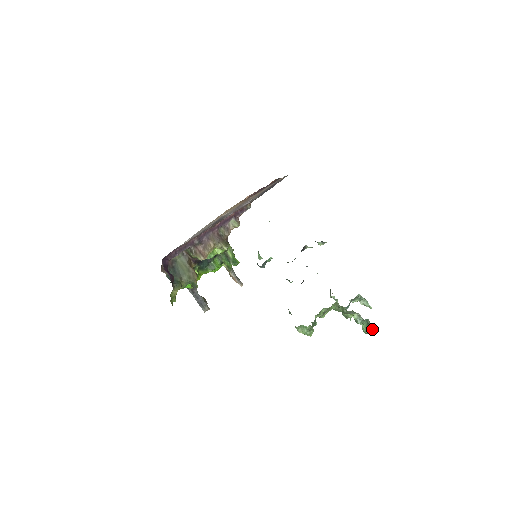
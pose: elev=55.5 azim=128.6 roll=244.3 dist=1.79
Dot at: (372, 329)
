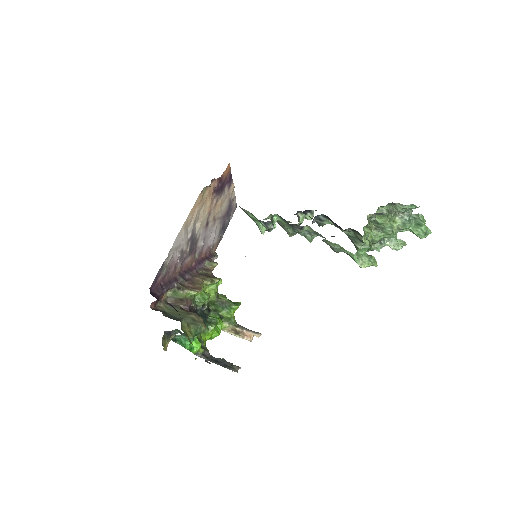
Dot at: occluded
